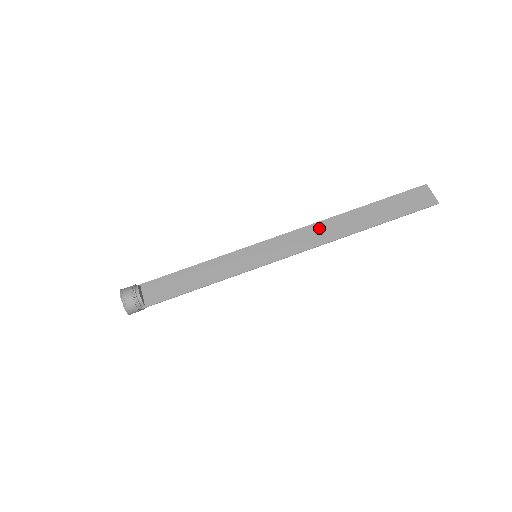
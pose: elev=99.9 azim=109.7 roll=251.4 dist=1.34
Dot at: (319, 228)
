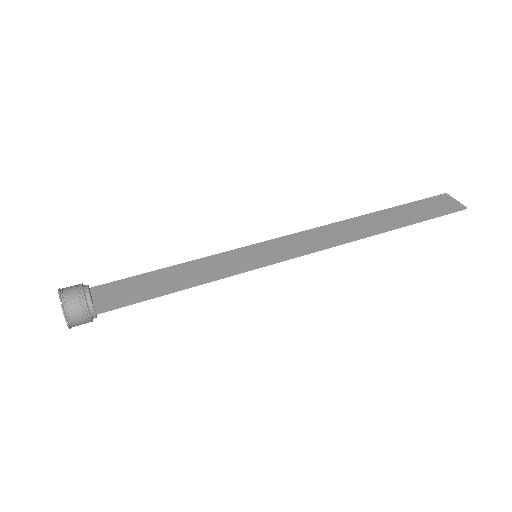
Dot at: (333, 229)
